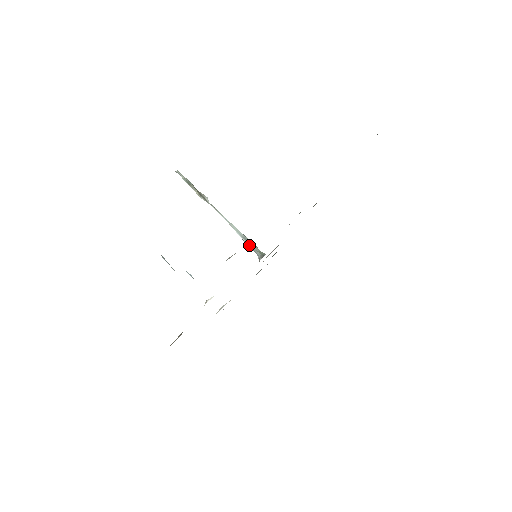
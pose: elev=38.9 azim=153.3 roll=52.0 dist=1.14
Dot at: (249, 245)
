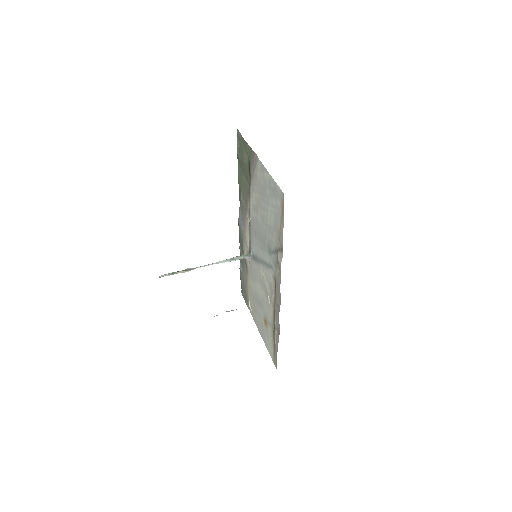
Dot at: (237, 259)
